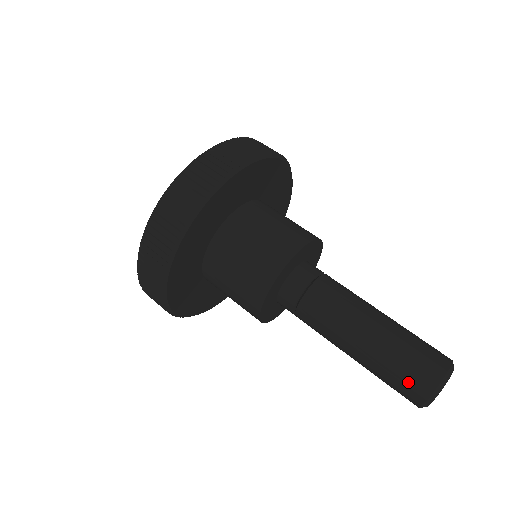
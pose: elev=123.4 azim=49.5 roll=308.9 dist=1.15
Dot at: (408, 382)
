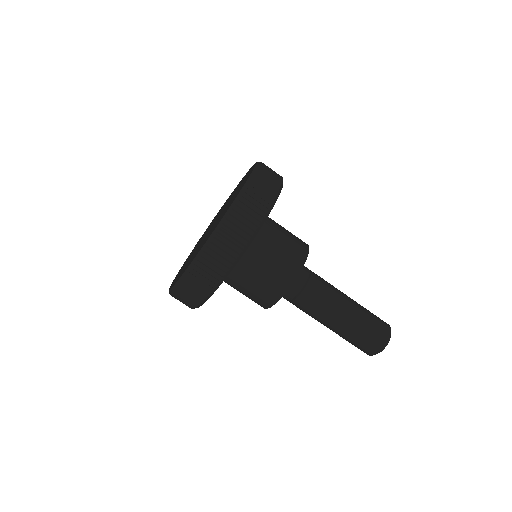
Dot at: occluded
